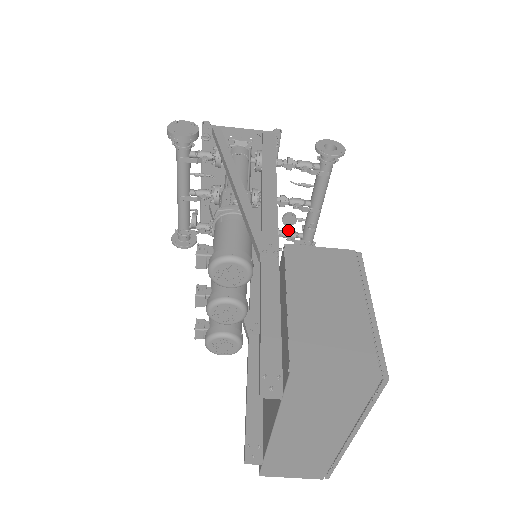
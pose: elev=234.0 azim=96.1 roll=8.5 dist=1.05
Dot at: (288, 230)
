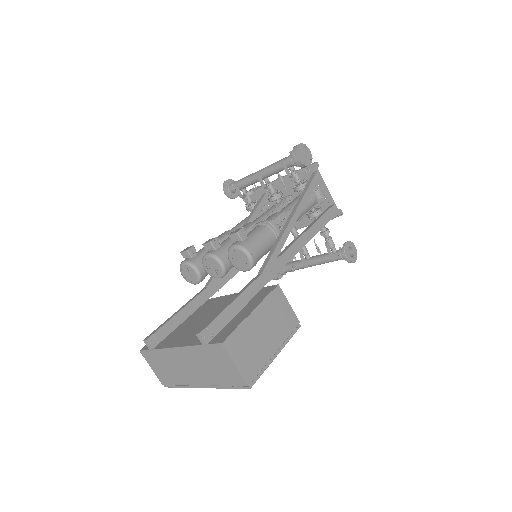
Dot at: occluded
